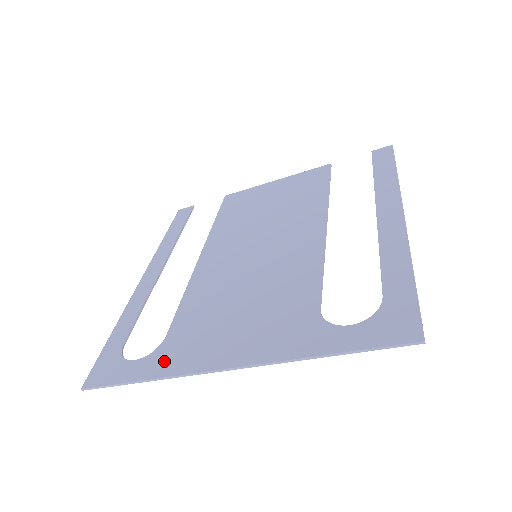
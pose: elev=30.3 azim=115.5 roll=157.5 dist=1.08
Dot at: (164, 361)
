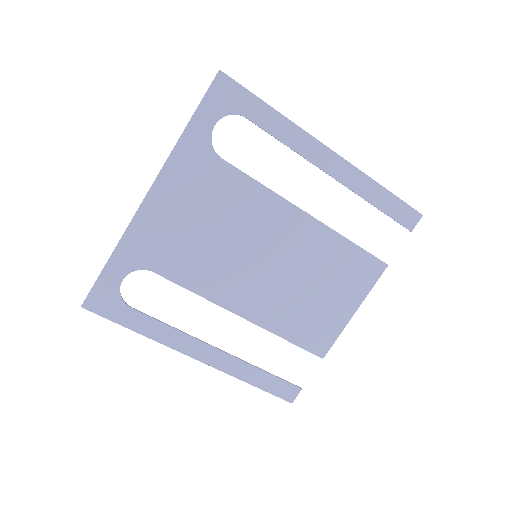
Dot at: (132, 251)
